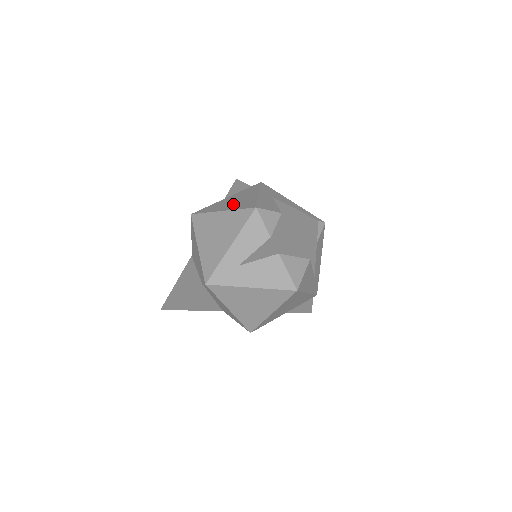
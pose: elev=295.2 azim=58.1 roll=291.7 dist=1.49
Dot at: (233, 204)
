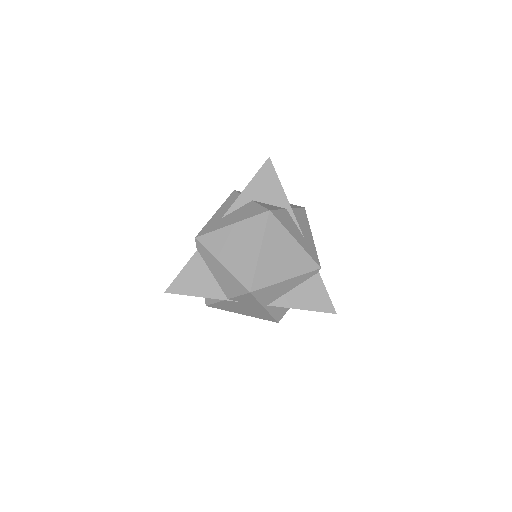
Dot at: occluded
